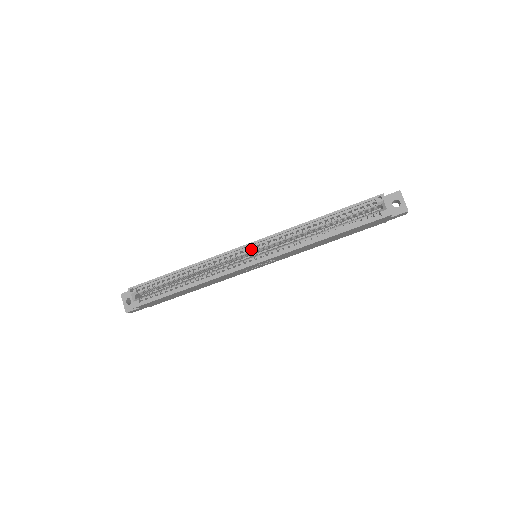
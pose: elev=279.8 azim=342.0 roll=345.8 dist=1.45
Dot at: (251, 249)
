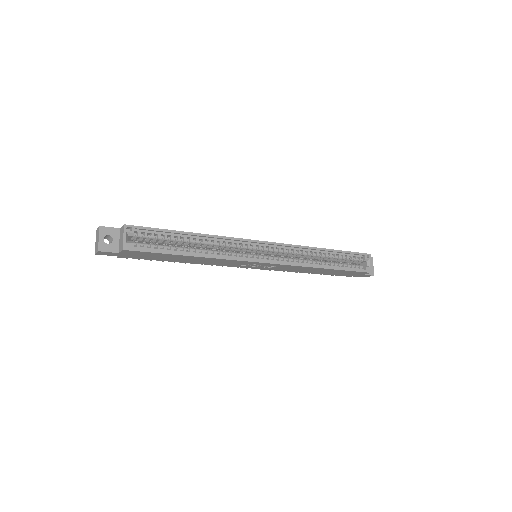
Dot at: (266, 247)
